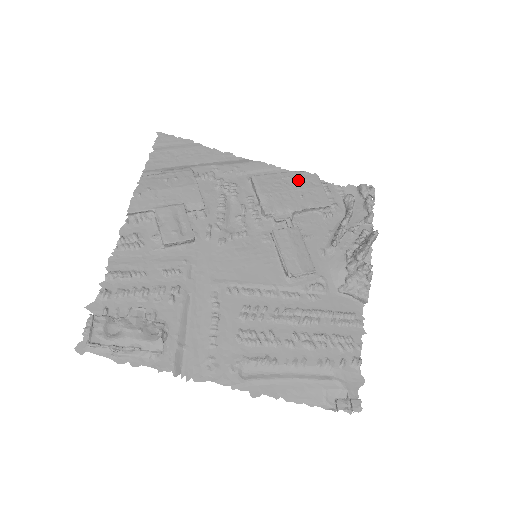
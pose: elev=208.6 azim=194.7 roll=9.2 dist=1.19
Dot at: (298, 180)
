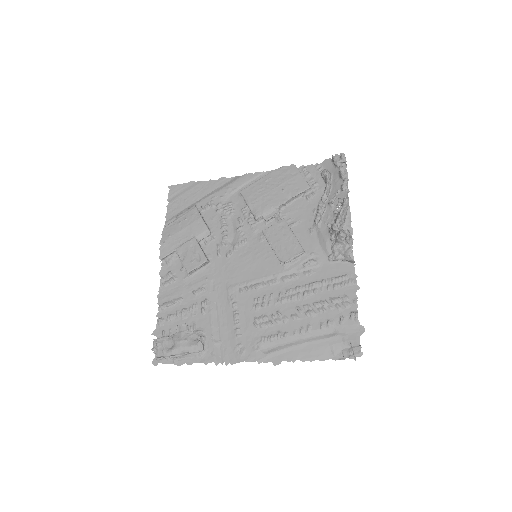
Dot at: (278, 177)
